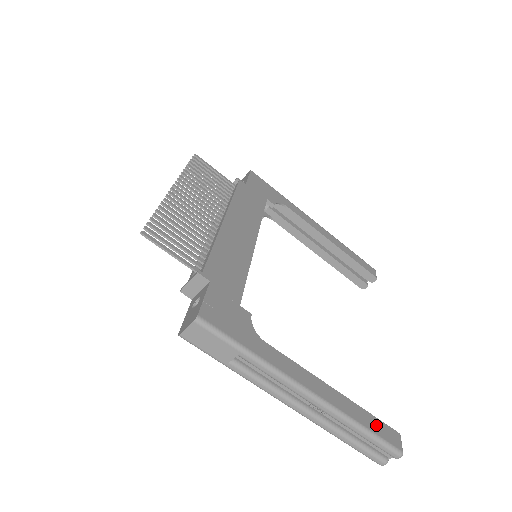
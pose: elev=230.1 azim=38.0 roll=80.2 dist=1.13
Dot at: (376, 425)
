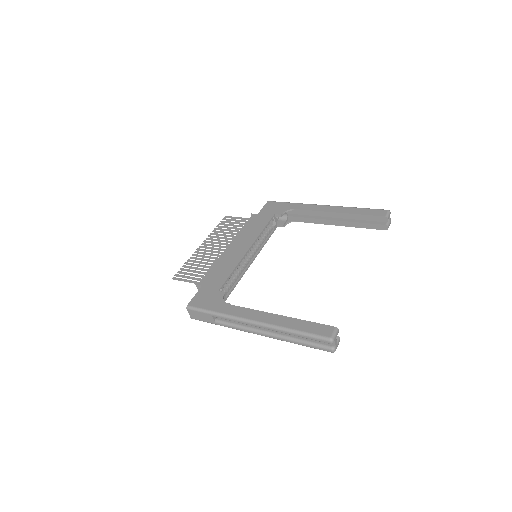
Dot at: (309, 327)
